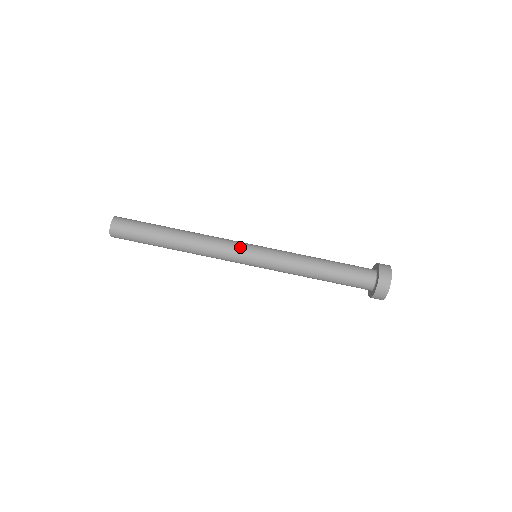
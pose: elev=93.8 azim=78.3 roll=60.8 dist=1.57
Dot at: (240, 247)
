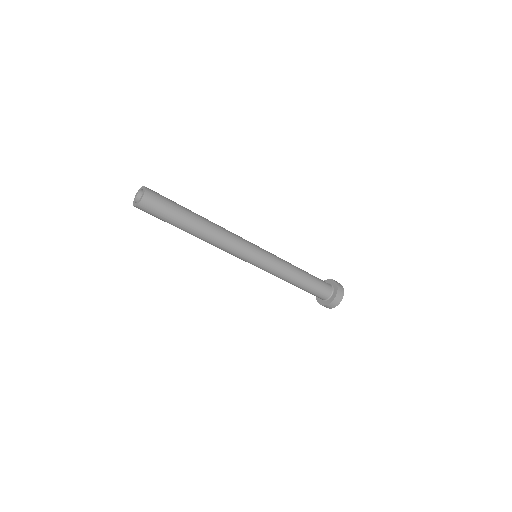
Dot at: (251, 248)
